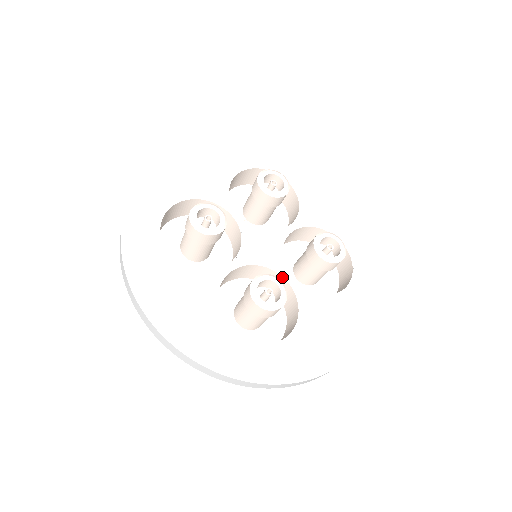
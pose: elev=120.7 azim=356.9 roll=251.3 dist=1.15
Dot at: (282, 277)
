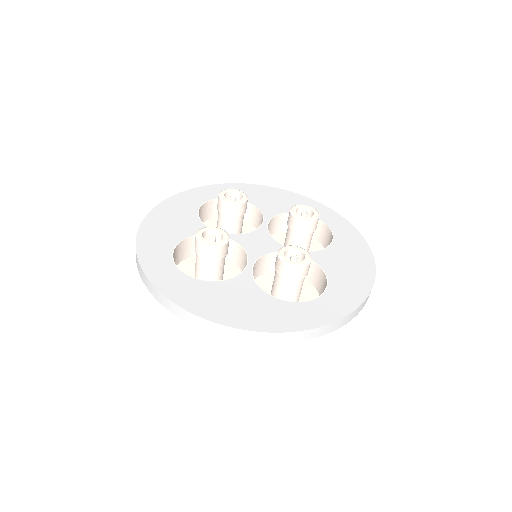
Dot at: (247, 261)
